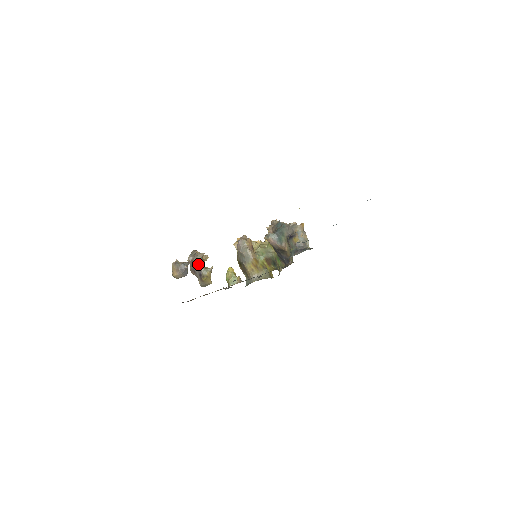
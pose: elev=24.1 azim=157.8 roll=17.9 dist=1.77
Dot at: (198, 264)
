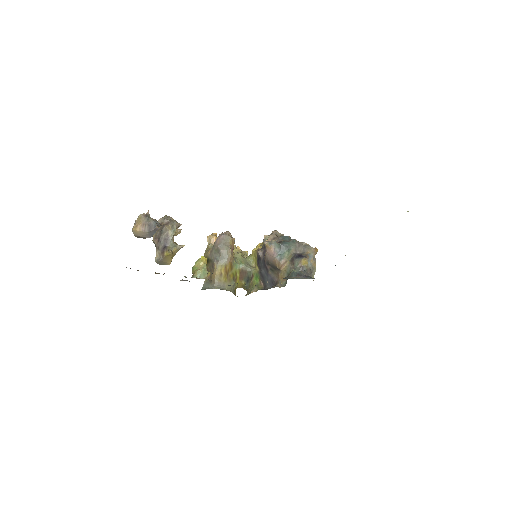
Dot at: (169, 233)
